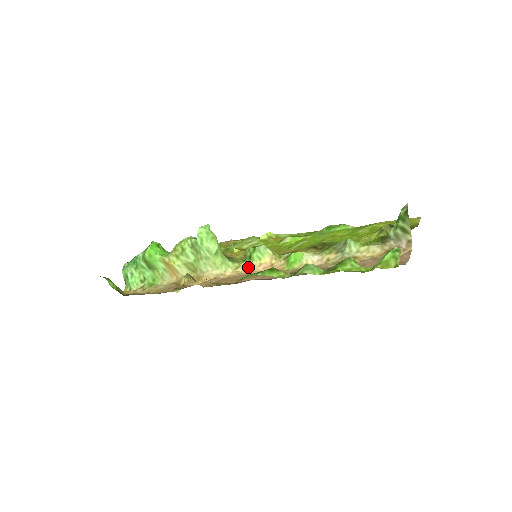
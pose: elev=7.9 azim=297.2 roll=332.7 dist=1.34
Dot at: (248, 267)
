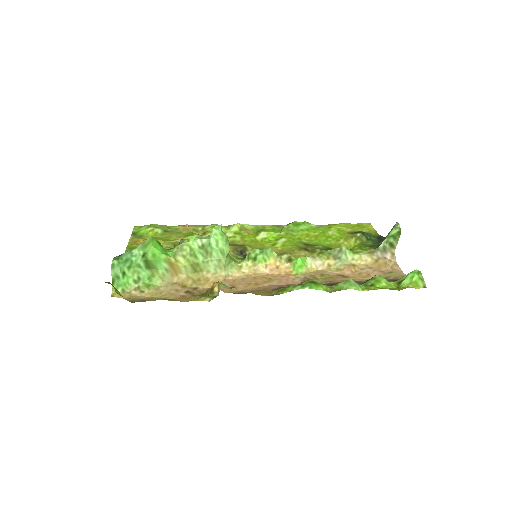
Dot at: (254, 268)
